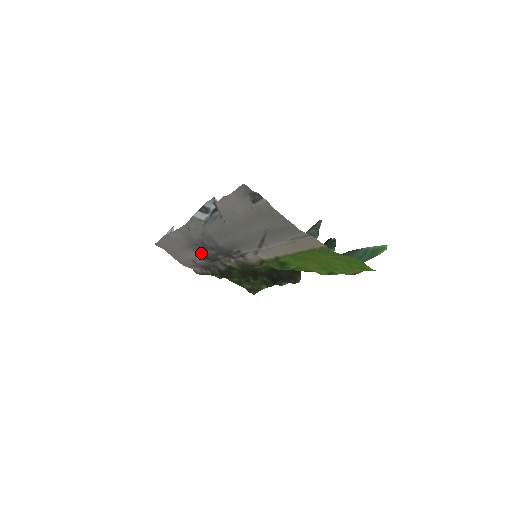
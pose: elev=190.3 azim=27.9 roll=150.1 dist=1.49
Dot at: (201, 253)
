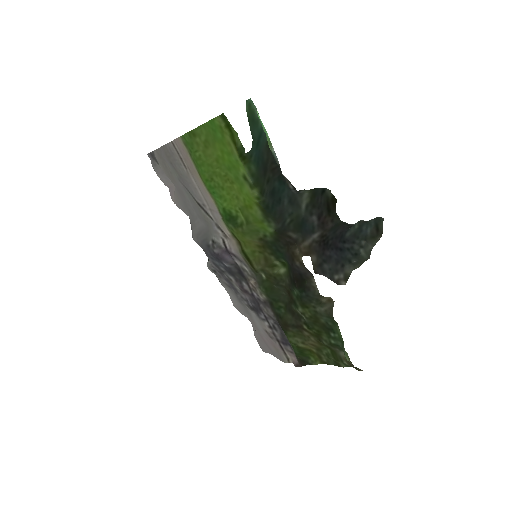
Dot at: (250, 305)
